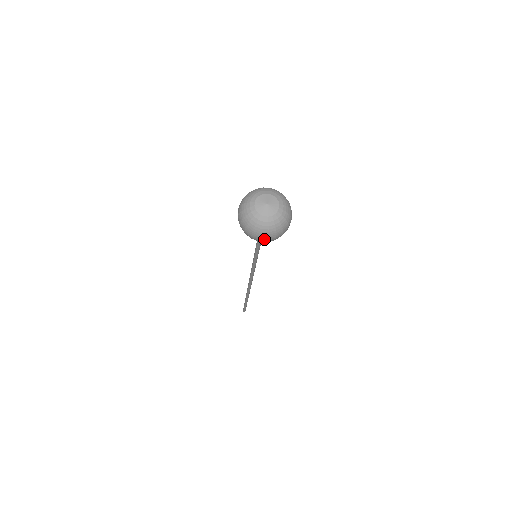
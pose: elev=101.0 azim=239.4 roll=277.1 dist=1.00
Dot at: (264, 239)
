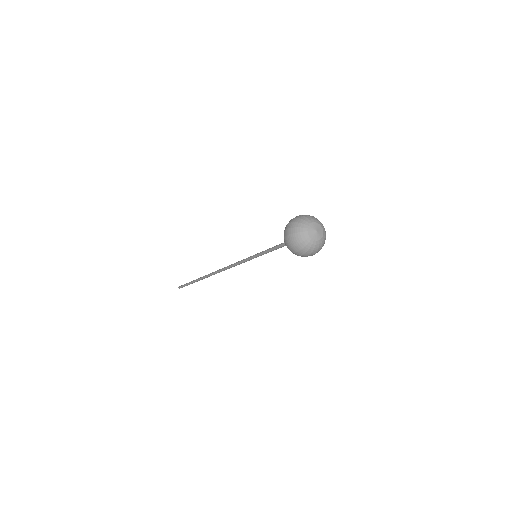
Dot at: (300, 254)
